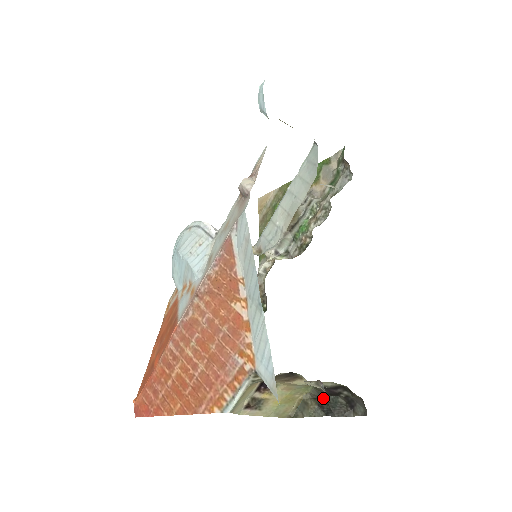
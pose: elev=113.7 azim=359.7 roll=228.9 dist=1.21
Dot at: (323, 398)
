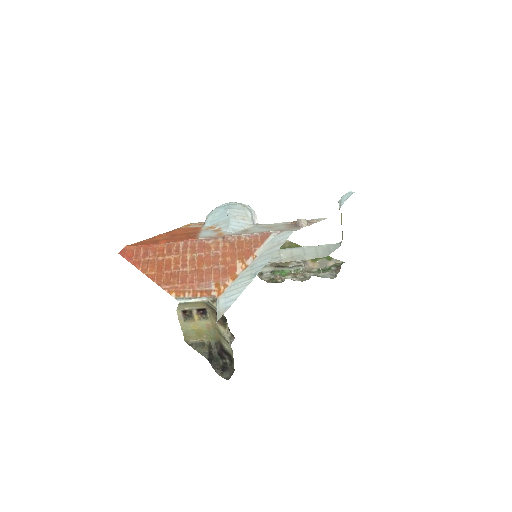
Dot at: (214, 352)
